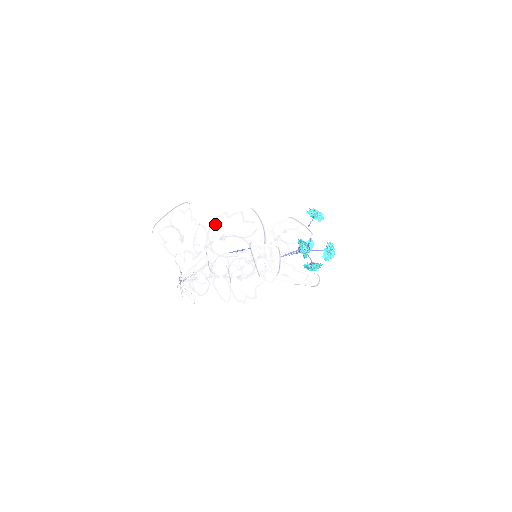
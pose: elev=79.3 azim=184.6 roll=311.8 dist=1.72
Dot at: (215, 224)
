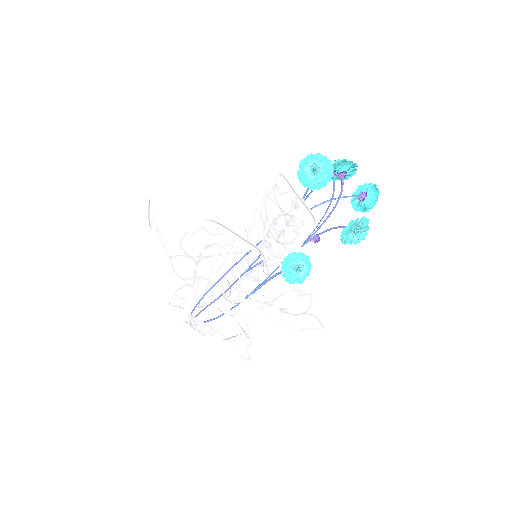
Dot at: (186, 245)
